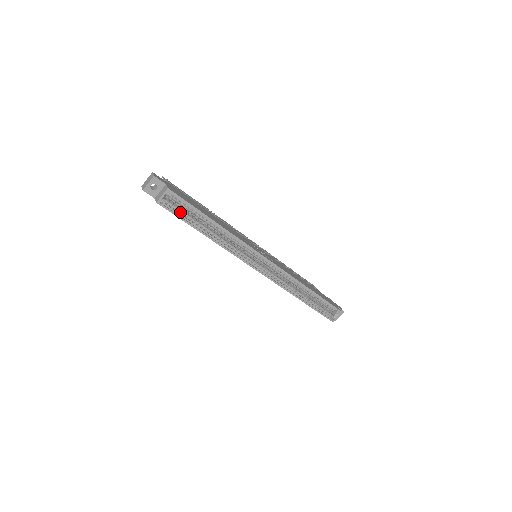
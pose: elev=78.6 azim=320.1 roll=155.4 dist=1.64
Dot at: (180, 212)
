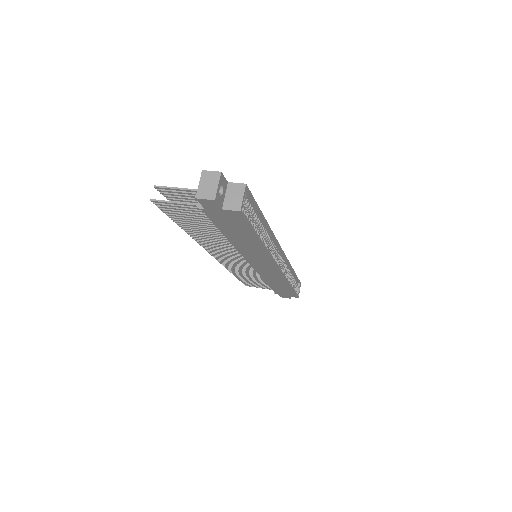
Dot at: (248, 218)
